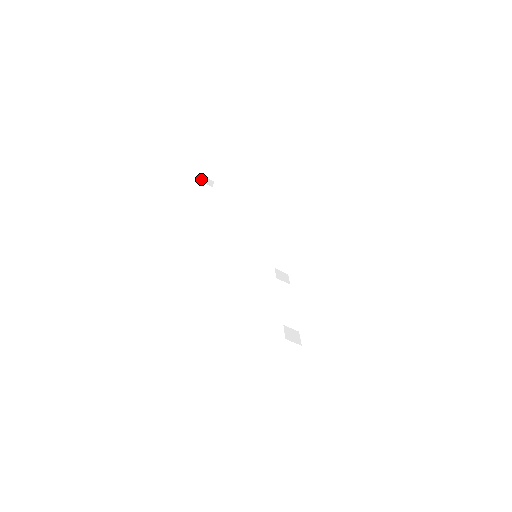
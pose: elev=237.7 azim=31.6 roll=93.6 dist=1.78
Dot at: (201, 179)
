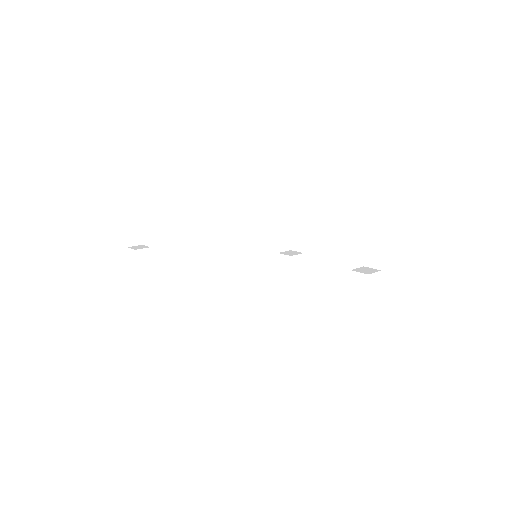
Dot at: occluded
